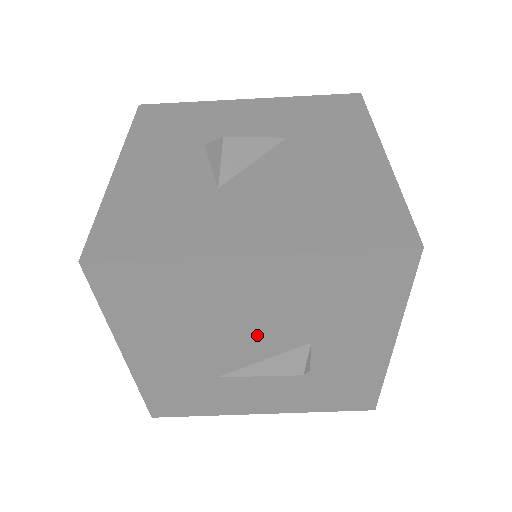
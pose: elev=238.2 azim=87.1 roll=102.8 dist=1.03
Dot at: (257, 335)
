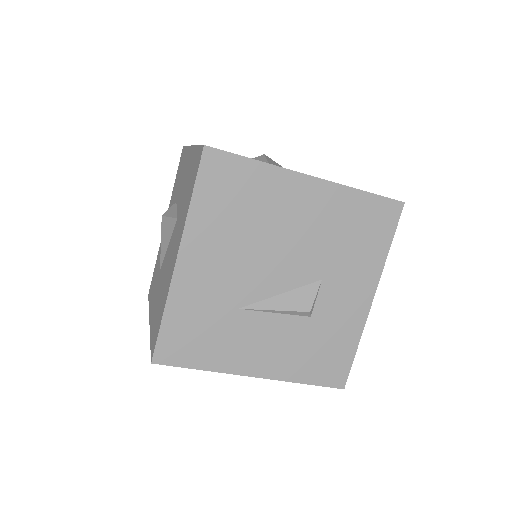
Dot at: (288, 260)
